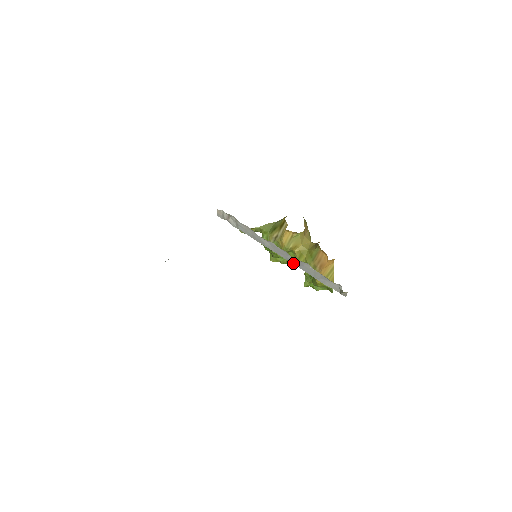
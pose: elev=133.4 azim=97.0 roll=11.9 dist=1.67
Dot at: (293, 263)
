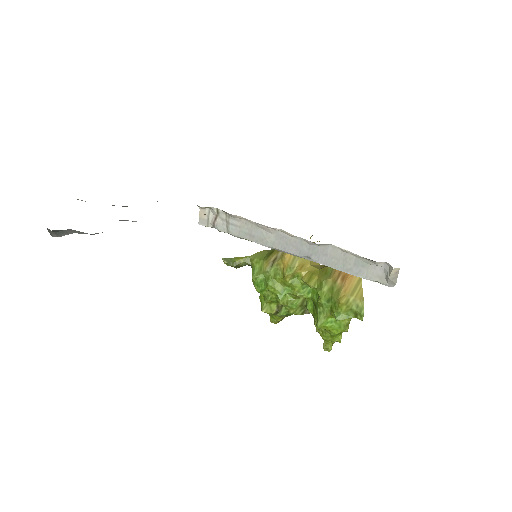
Dot at: (295, 309)
